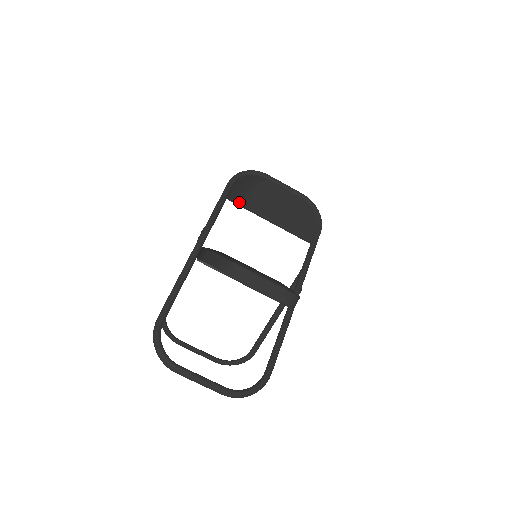
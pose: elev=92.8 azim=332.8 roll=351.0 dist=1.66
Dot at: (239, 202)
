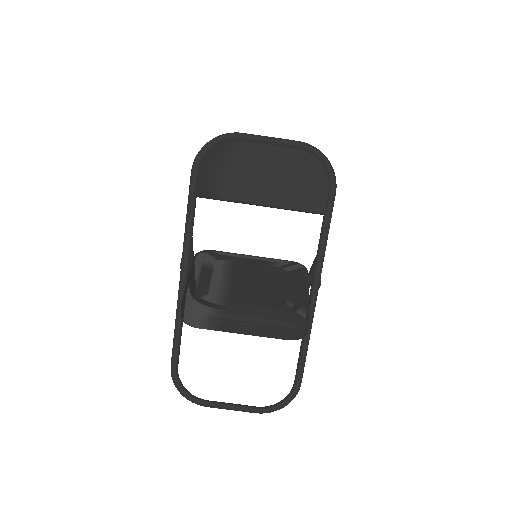
Dot at: (213, 197)
